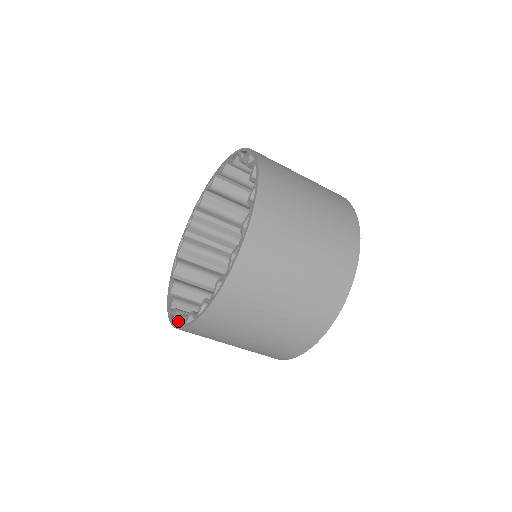
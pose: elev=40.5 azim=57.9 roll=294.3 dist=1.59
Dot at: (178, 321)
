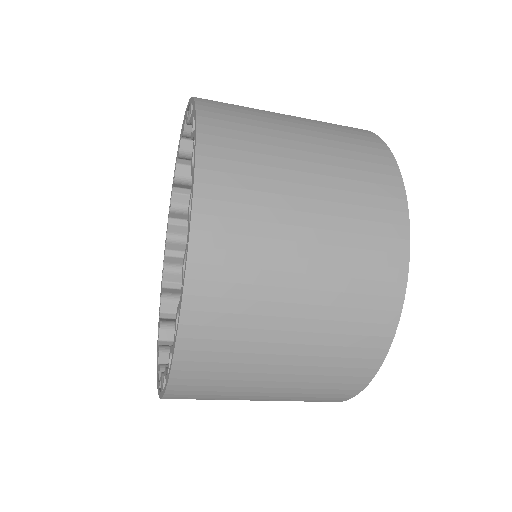
Dot at: occluded
